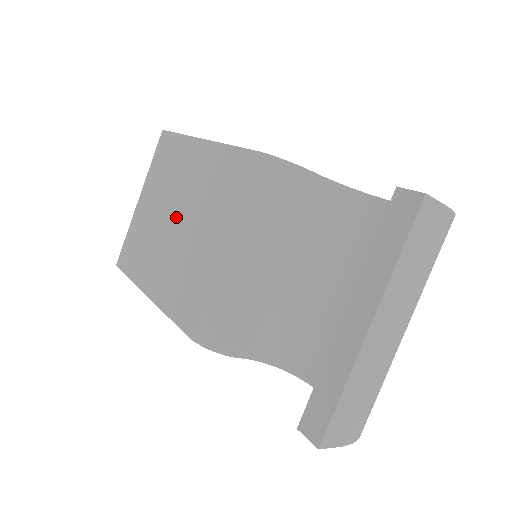
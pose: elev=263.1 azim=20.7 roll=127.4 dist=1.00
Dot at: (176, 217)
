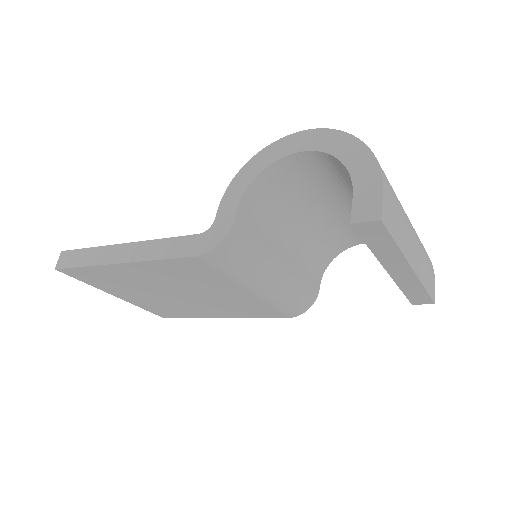
Dot at: (176, 294)
